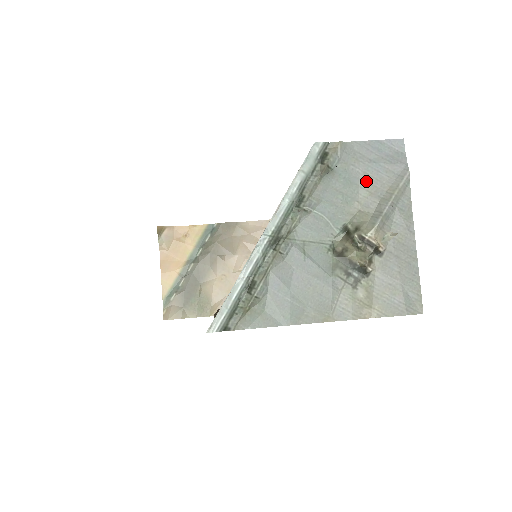
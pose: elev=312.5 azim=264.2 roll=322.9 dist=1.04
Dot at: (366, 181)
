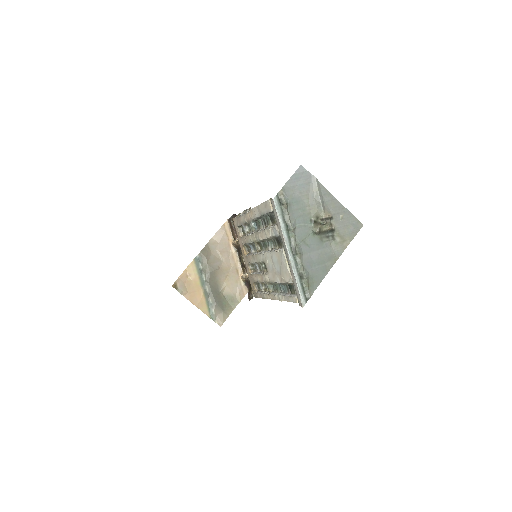
Dot at: (303, 195)
